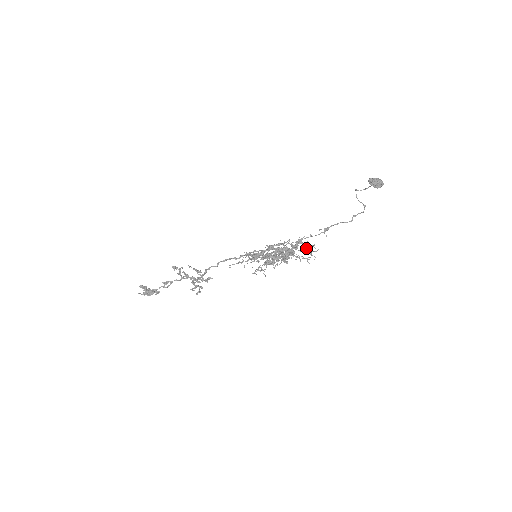
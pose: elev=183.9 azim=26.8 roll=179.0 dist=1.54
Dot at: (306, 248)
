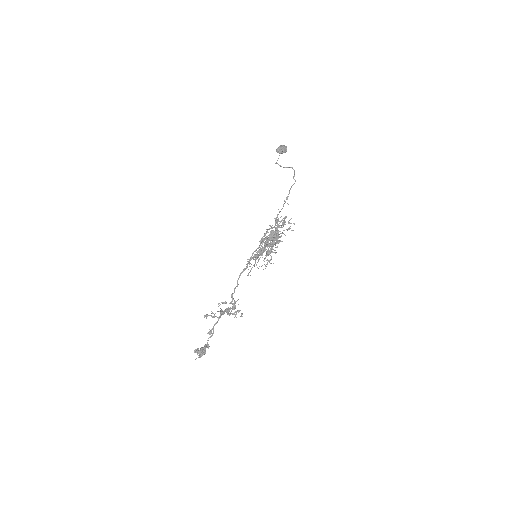
Dot at: occluded
